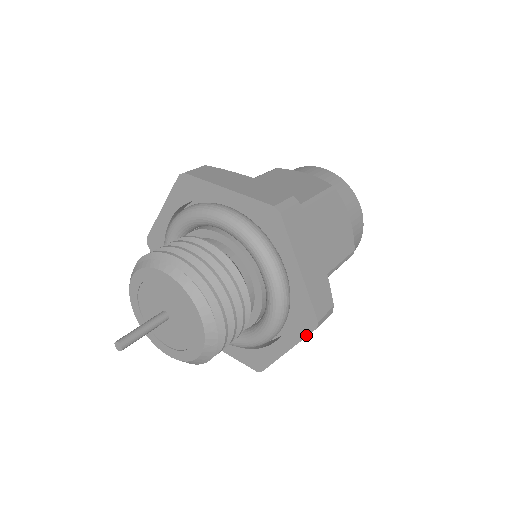
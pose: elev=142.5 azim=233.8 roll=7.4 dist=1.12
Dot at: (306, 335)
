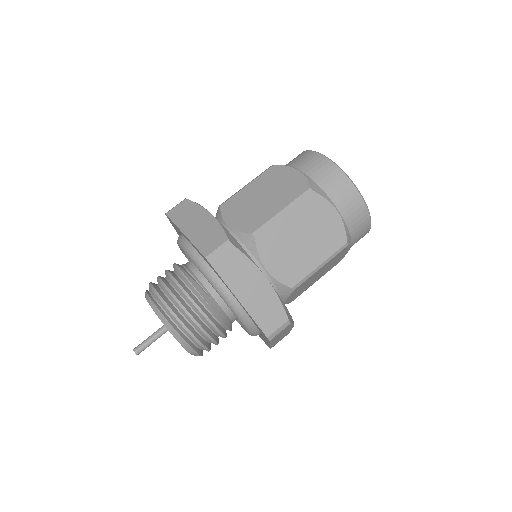
Dot at: (269, 342)
